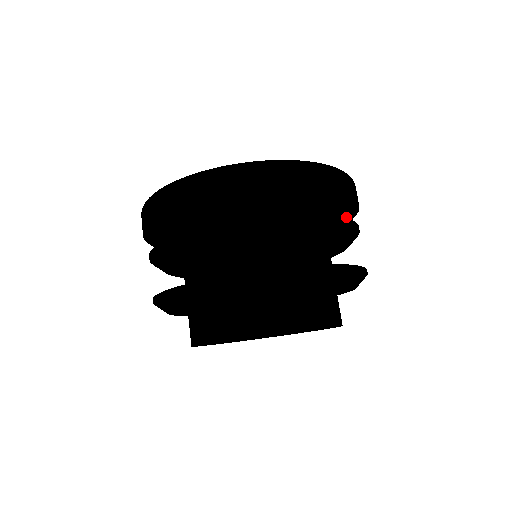
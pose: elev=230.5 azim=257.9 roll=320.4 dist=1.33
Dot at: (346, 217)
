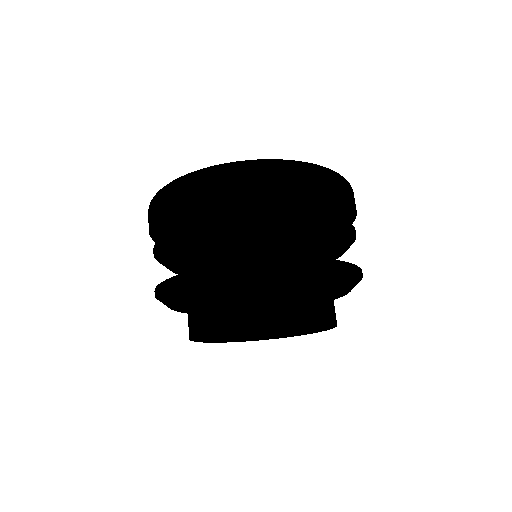
Dot at: occluded
